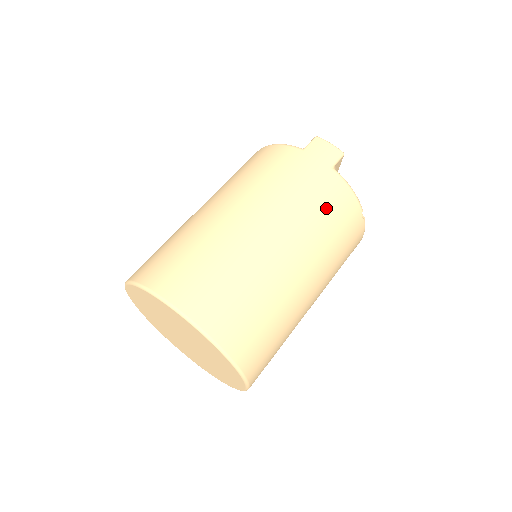
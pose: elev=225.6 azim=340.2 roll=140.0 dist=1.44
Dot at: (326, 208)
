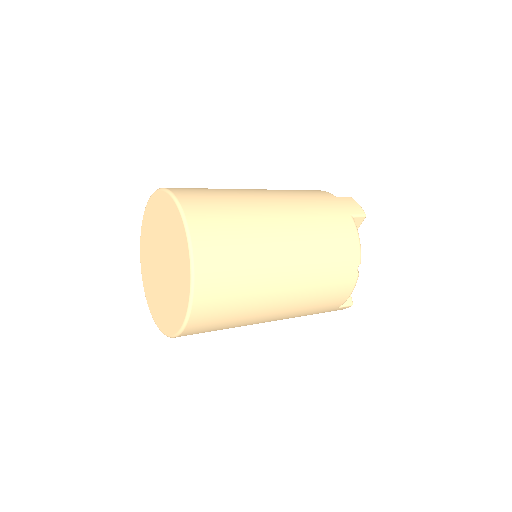
Dot at: (332, 234)
